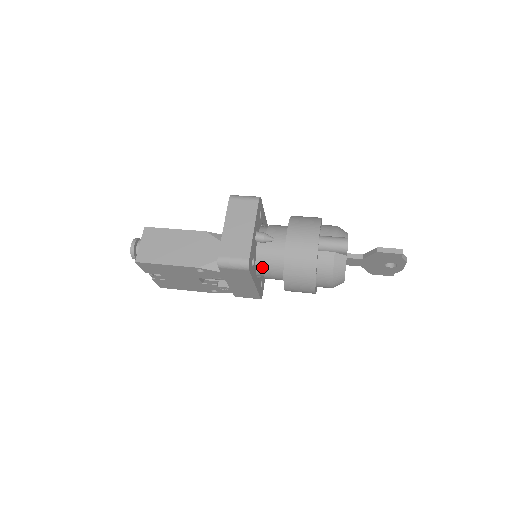
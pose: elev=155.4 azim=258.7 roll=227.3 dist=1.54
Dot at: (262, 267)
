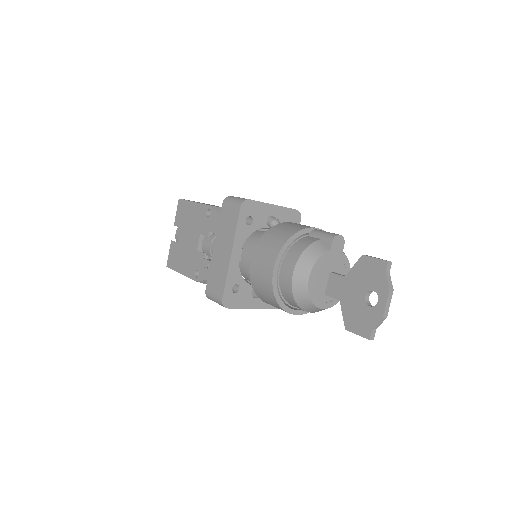
Dot at: (252, 243)
